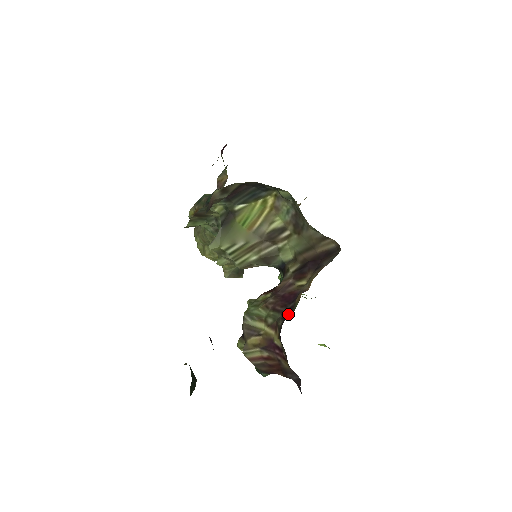
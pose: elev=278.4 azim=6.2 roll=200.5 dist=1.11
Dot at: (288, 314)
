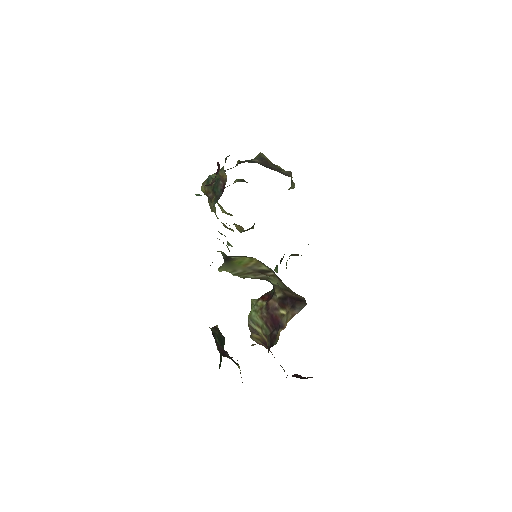
Dot at: (272, 342)
